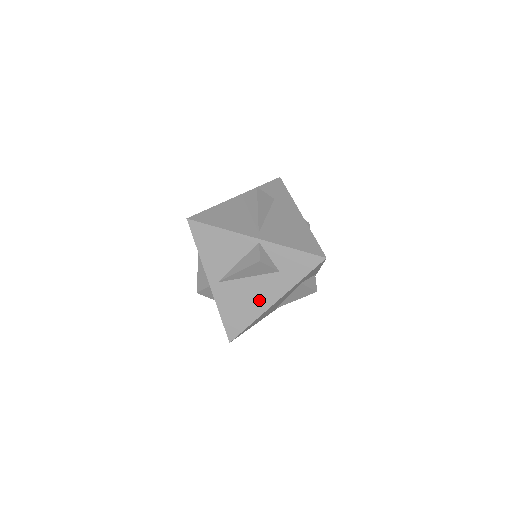
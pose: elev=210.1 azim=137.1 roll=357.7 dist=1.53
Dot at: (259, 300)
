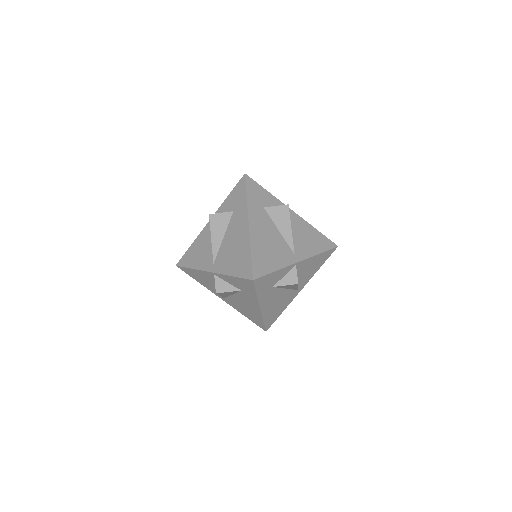
Dot at: (251, 308)
